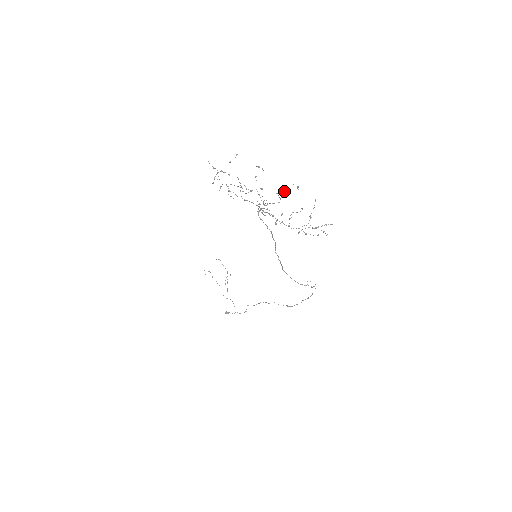
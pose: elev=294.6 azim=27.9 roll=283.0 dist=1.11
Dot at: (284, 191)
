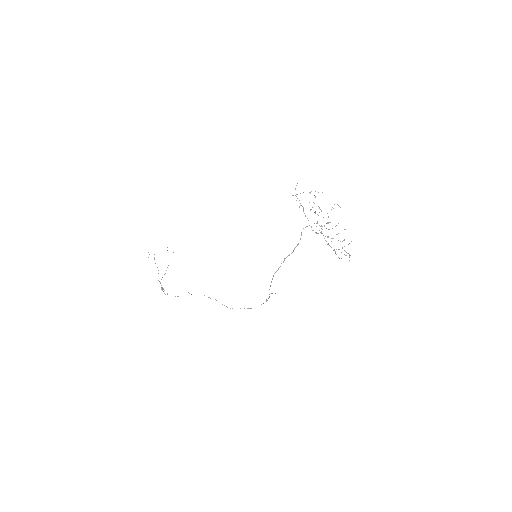
Dot at: occluded
